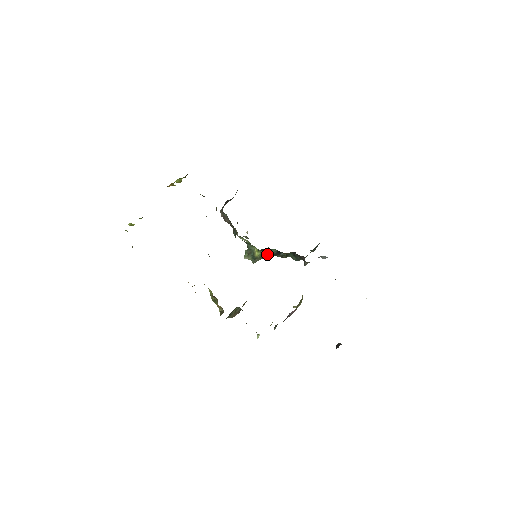
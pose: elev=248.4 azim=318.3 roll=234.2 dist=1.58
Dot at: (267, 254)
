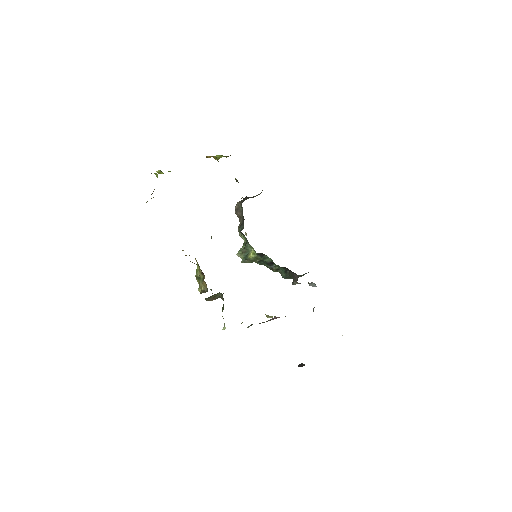
Dot at: (260, 260)
